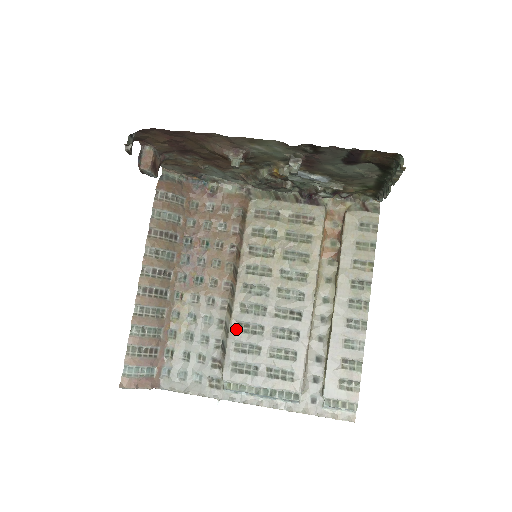
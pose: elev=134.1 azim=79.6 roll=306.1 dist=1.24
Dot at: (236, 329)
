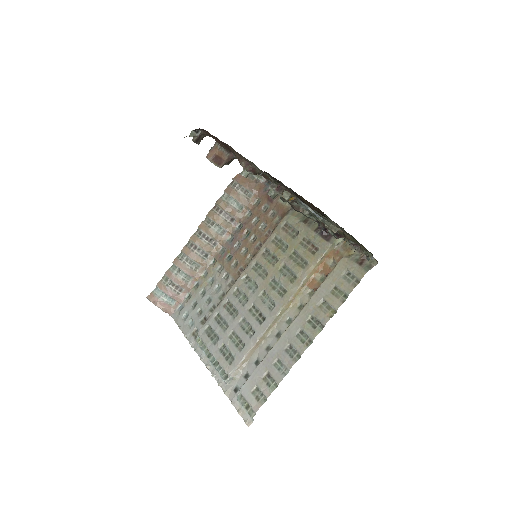
Dot at: (224, 304)
